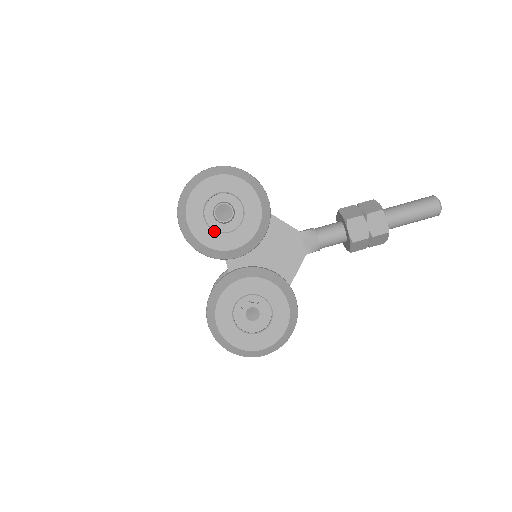
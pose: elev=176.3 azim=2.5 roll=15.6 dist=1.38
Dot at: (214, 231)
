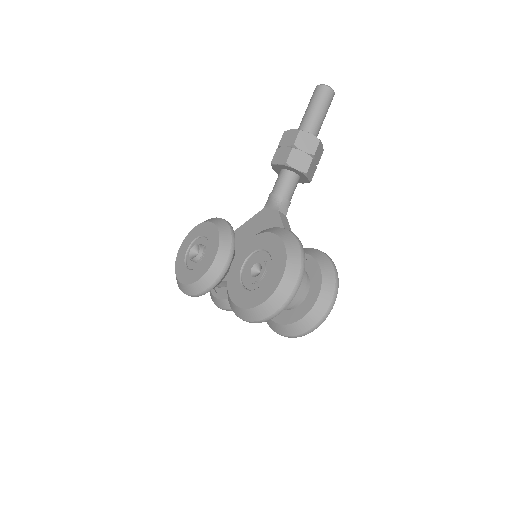
Dot at: (198, 267)
